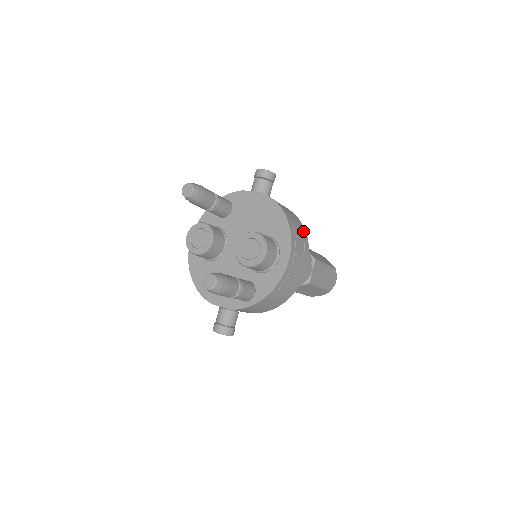
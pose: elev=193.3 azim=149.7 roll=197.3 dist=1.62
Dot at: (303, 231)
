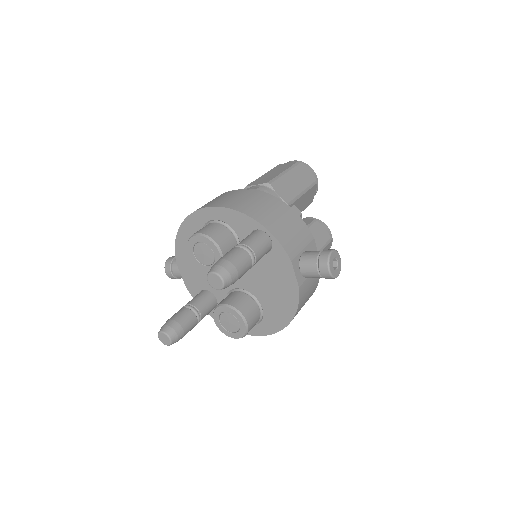
Dot at: occluded
